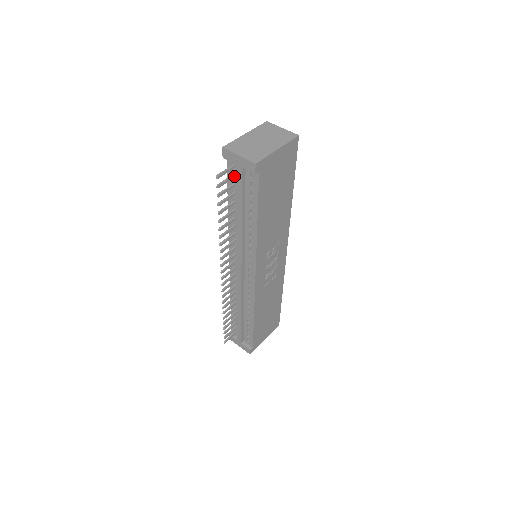
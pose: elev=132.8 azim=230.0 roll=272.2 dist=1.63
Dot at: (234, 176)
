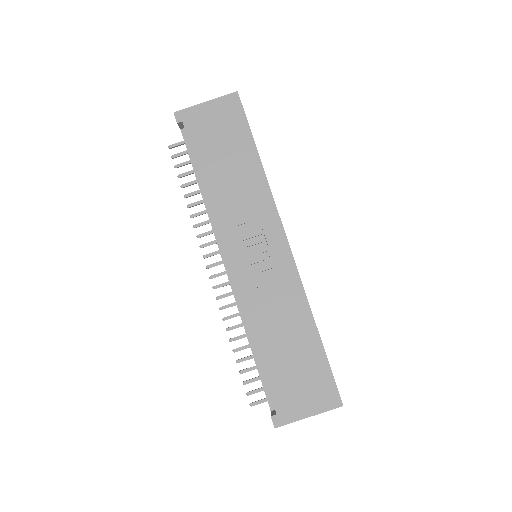
Dot at: occluded
